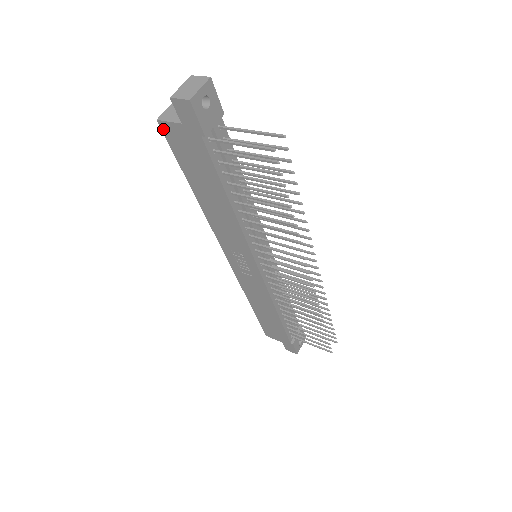
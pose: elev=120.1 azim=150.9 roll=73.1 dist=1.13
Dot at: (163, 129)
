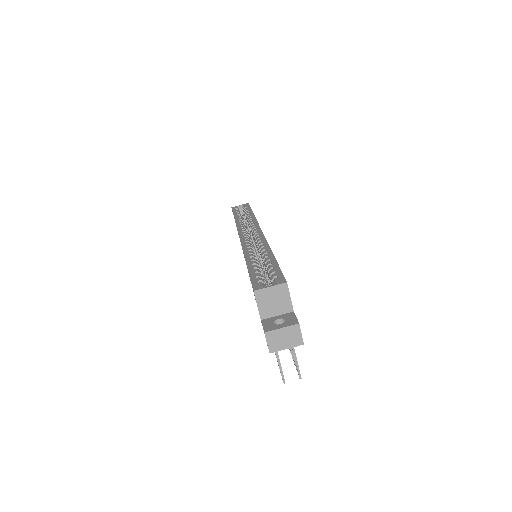
Dot at: (253, 290)
